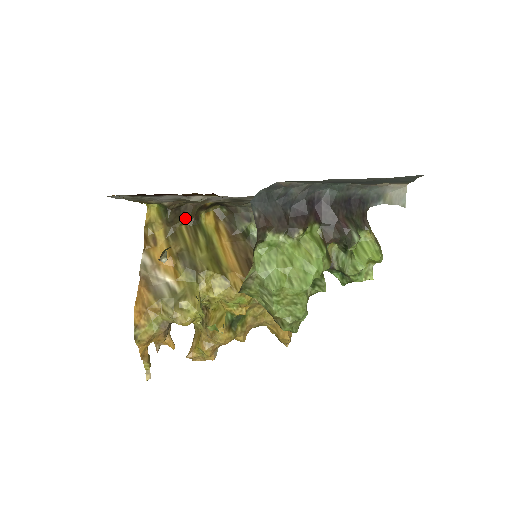
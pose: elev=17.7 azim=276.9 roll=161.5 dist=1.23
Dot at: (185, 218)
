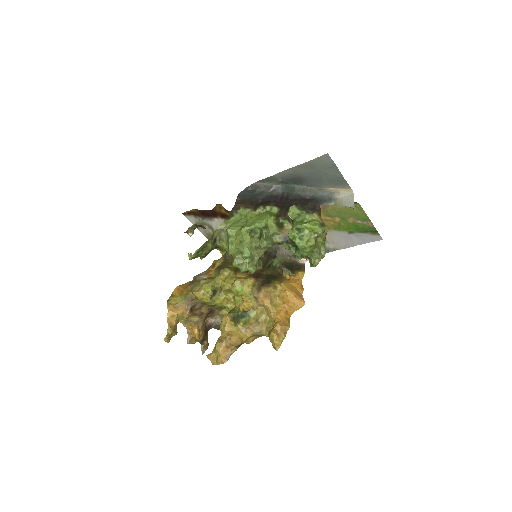
Dot at: occluded
